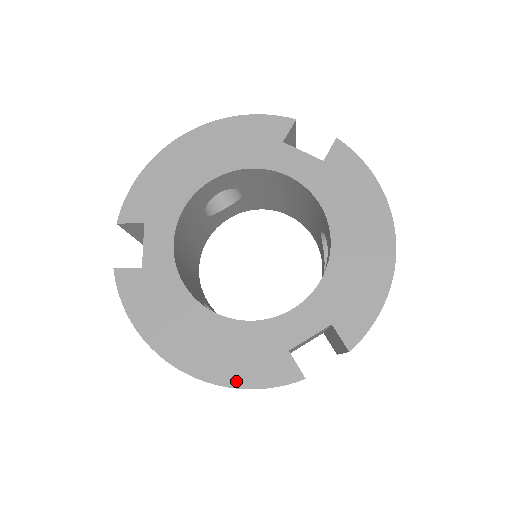
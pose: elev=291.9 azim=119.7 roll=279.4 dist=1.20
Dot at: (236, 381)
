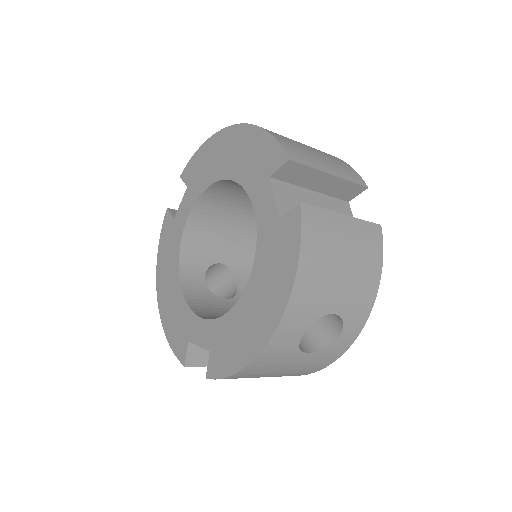
Dot at: (167, 331)
